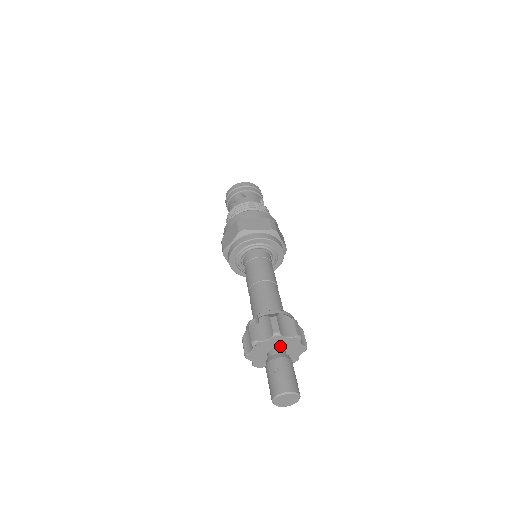
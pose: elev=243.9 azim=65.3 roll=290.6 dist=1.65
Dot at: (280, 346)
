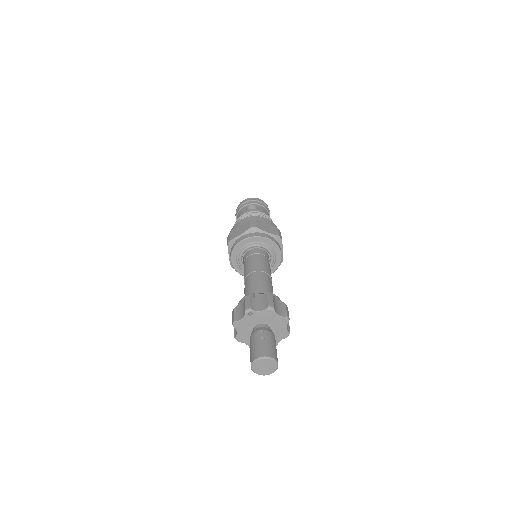
Dot at: (268, 323)
